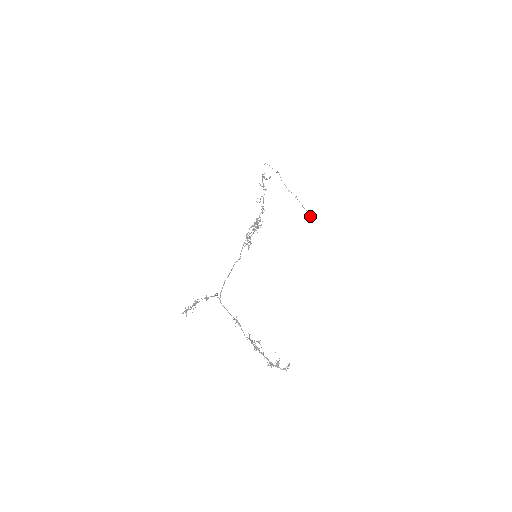
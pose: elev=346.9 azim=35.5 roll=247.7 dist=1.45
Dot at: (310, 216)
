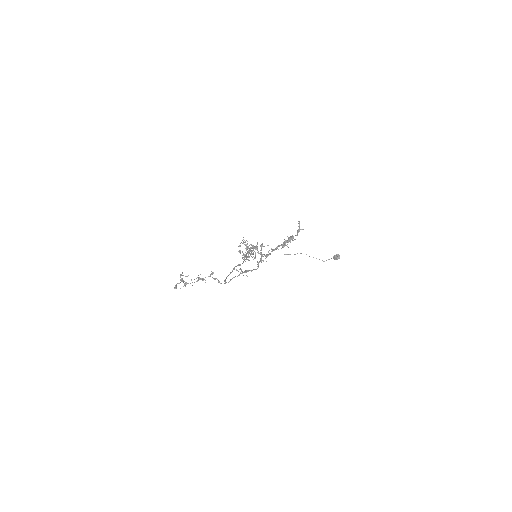
Dot at: (334, 258)
